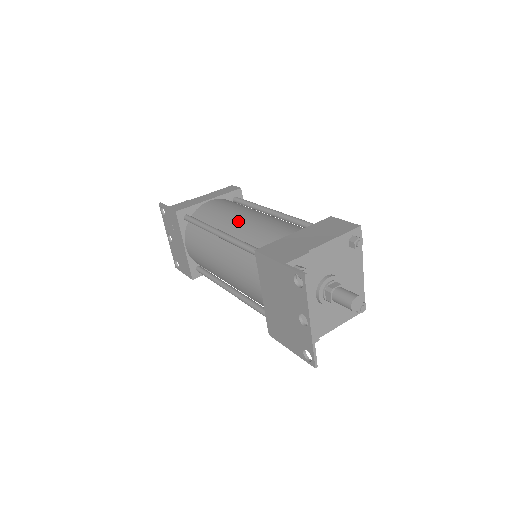
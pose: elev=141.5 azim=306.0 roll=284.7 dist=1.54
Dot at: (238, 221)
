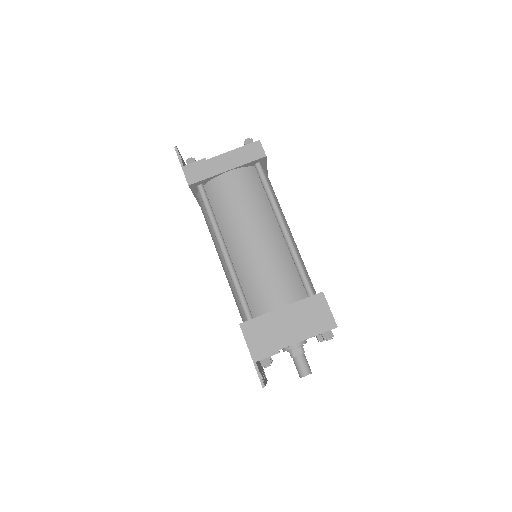
Dot at: (243, 244)
